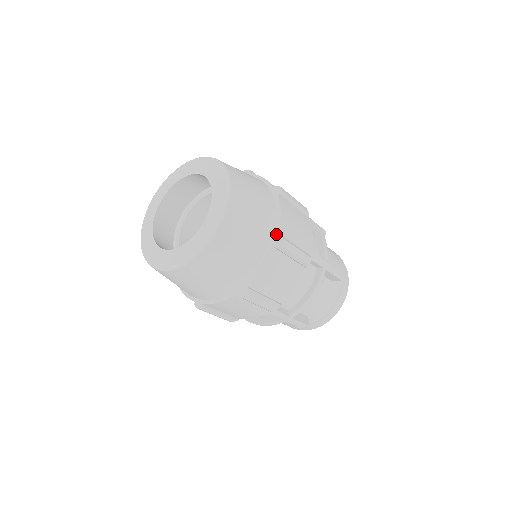
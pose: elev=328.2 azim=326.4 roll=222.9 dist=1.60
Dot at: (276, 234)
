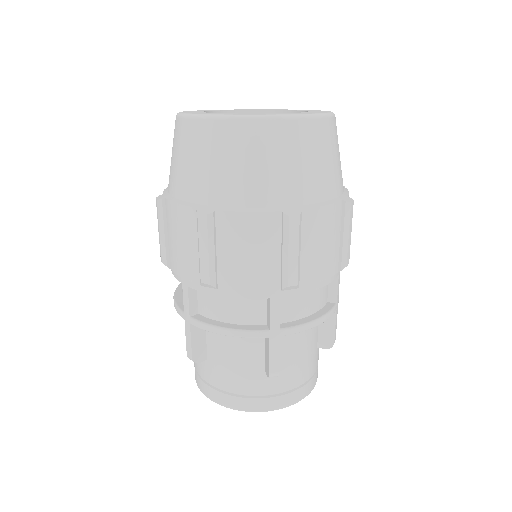
Dot at: (345, 195)
